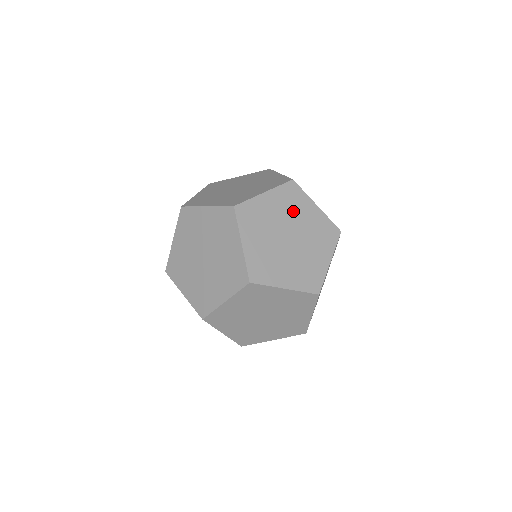
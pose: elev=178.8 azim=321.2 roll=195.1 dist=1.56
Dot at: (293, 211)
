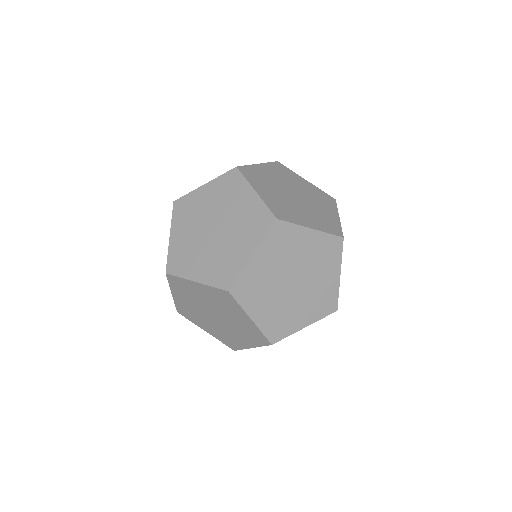
Dot at: (223, 307)
